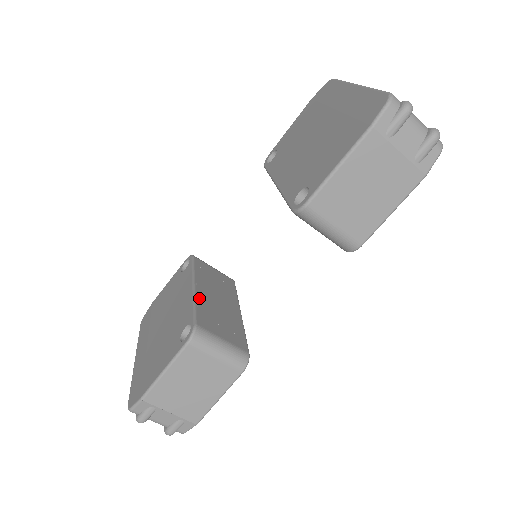
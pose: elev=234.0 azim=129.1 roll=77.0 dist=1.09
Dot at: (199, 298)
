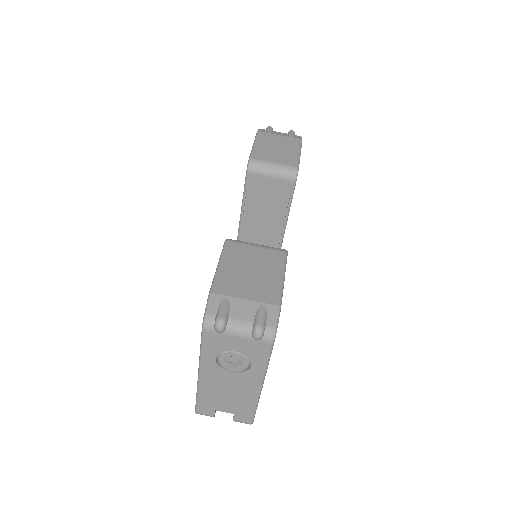
Dot at: occluded
